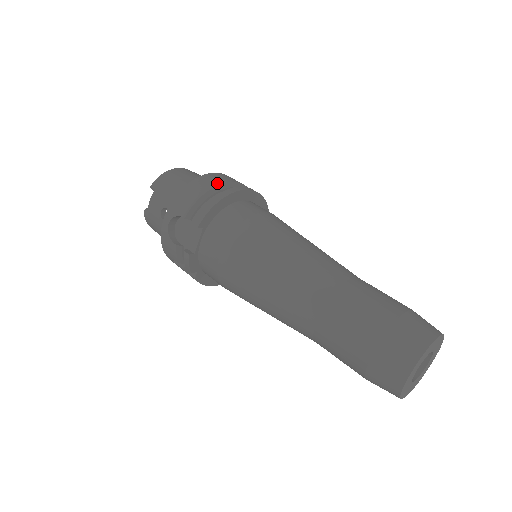
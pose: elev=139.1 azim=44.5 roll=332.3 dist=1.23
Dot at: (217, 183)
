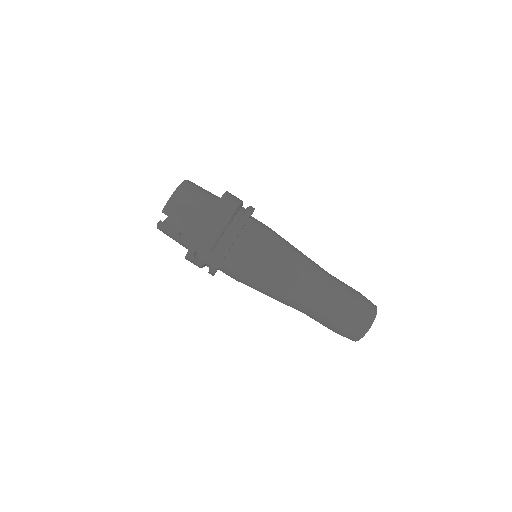
Dot at: (226, 219)
